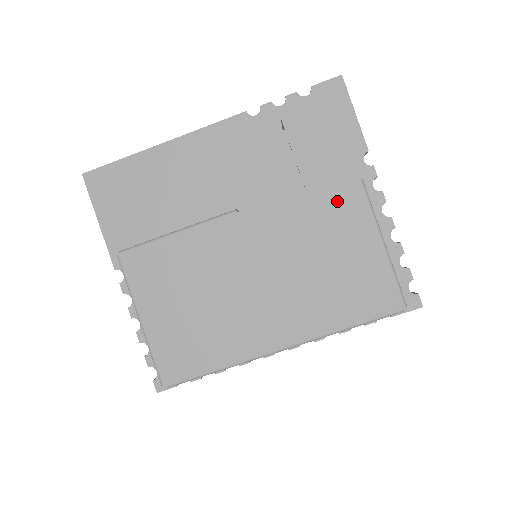
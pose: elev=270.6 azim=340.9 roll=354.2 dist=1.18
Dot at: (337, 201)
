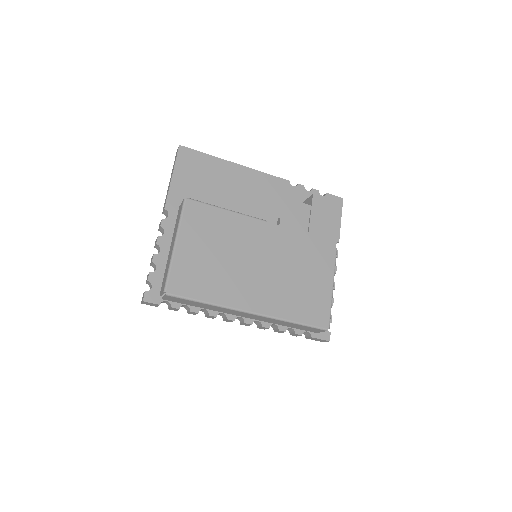
Dot at: (321, 251)
